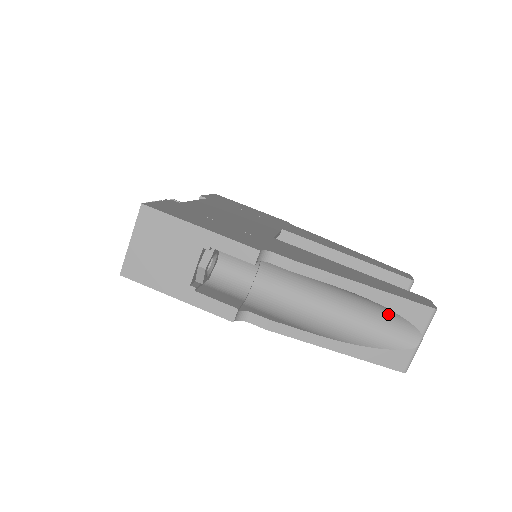
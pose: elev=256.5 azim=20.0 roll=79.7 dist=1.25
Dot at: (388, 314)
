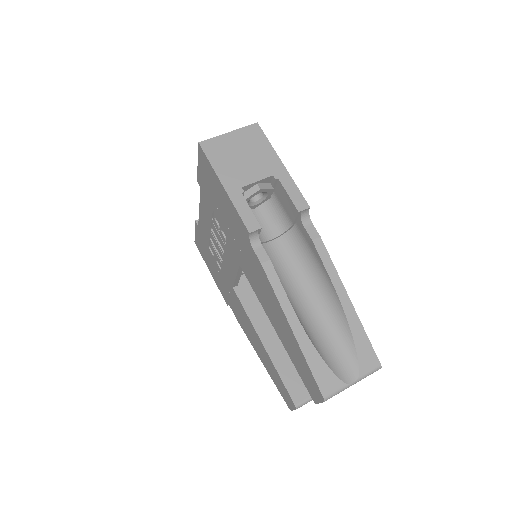
Dot at: (346, 340)
